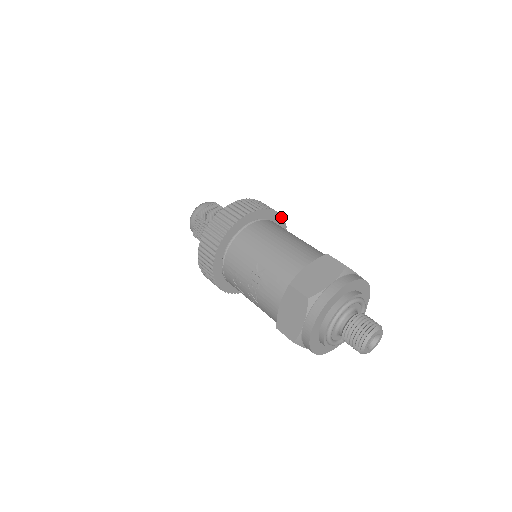
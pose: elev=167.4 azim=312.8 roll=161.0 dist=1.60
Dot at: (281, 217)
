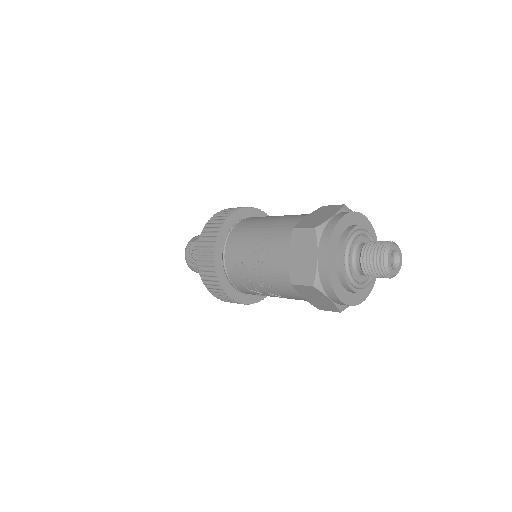
Dot at: occluded
